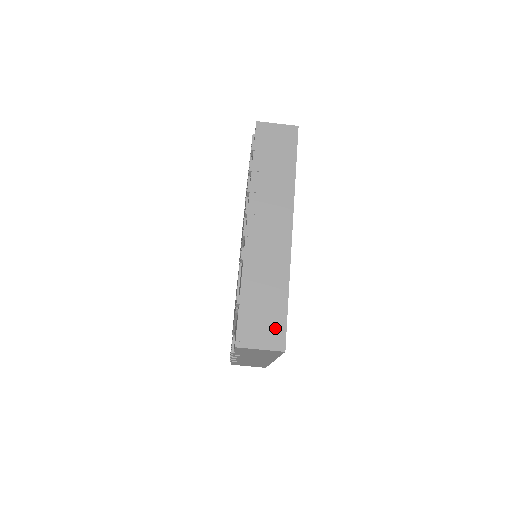
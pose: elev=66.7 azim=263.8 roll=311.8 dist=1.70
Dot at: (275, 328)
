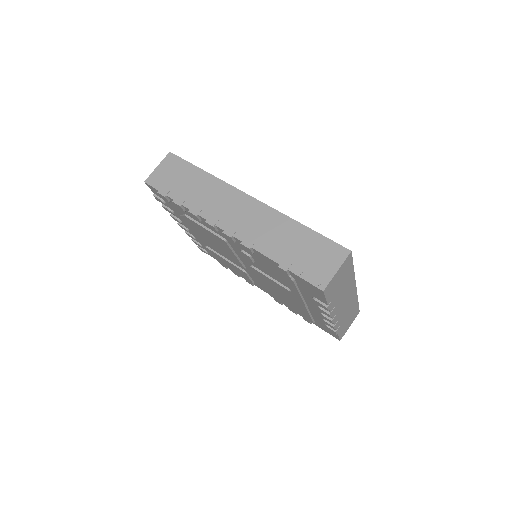
Dot at: (326, 250)
